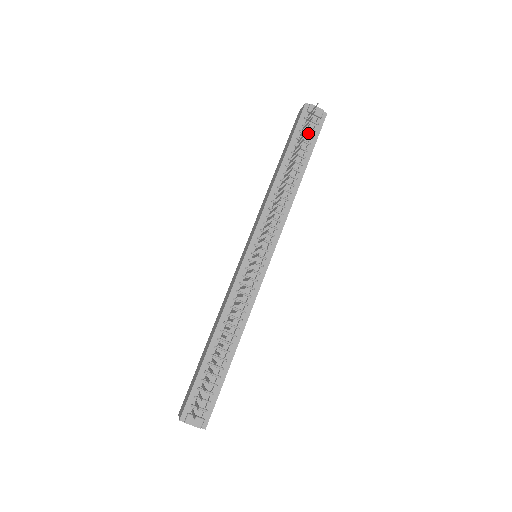
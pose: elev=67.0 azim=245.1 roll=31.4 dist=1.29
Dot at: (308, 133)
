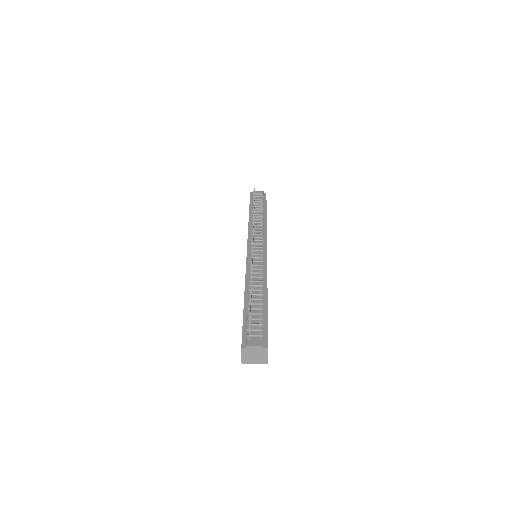
Dot at: (259, 201)
